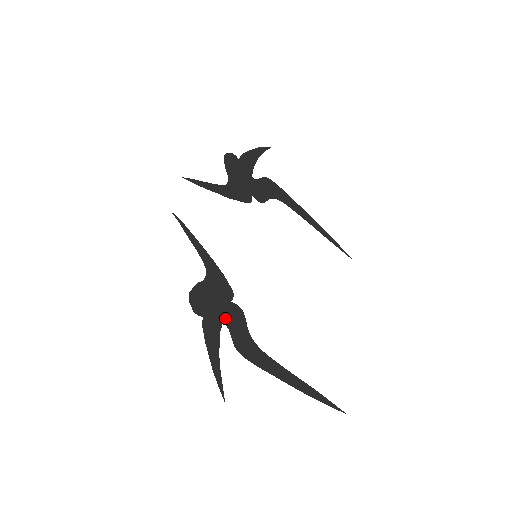
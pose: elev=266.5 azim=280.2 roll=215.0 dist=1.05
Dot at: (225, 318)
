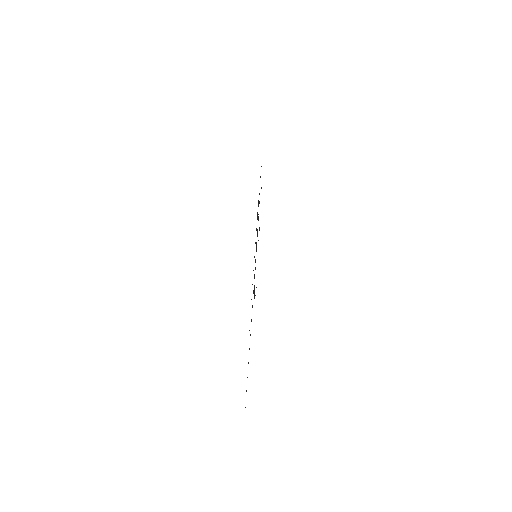
Dot at: occluded
